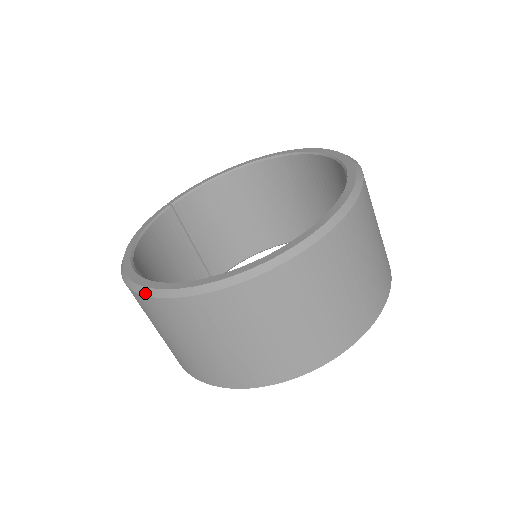
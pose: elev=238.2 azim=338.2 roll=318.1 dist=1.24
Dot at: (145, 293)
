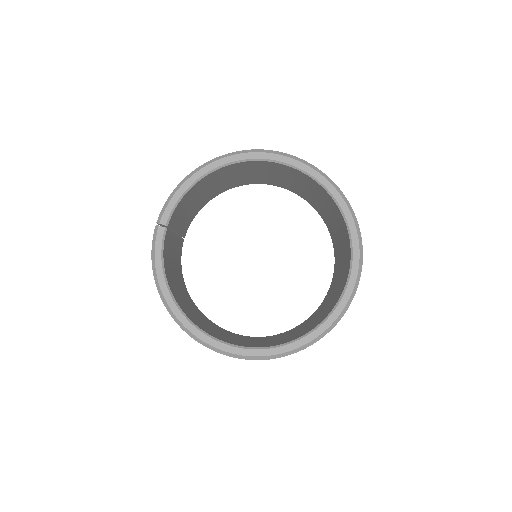
Dot at: (232, 356)
